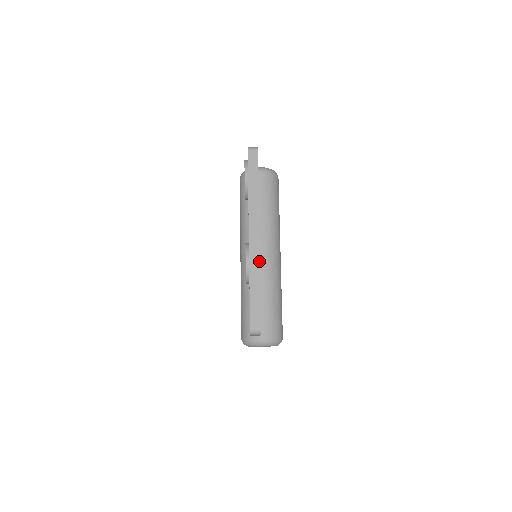
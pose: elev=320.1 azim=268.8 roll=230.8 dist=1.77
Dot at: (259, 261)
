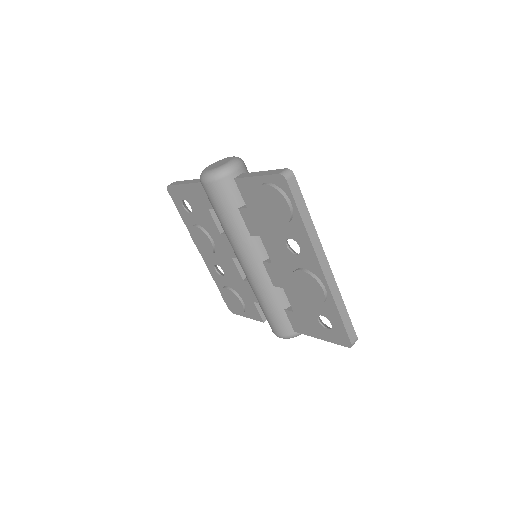
Dot at: (337, 286)
